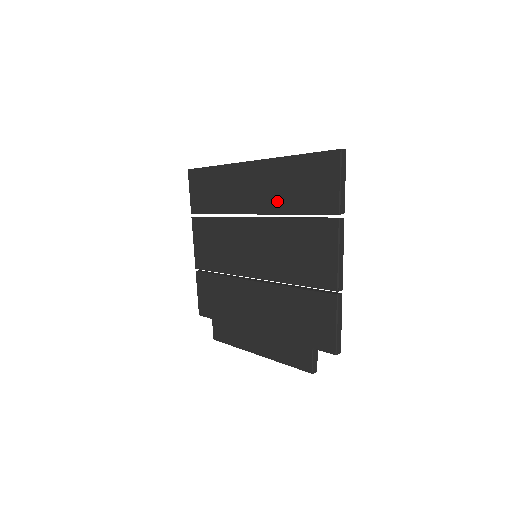
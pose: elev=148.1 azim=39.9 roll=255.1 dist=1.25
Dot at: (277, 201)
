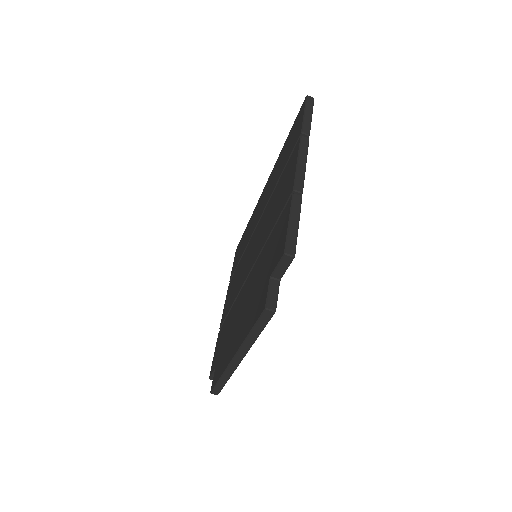
Dot at: (272, 186)
